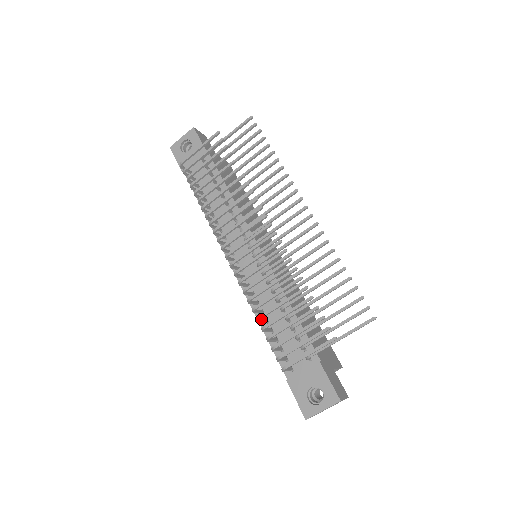
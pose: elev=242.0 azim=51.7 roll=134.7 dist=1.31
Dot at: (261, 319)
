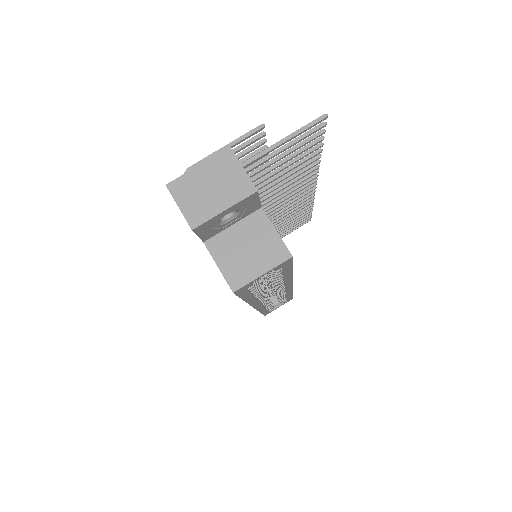
Dot at: occluded
